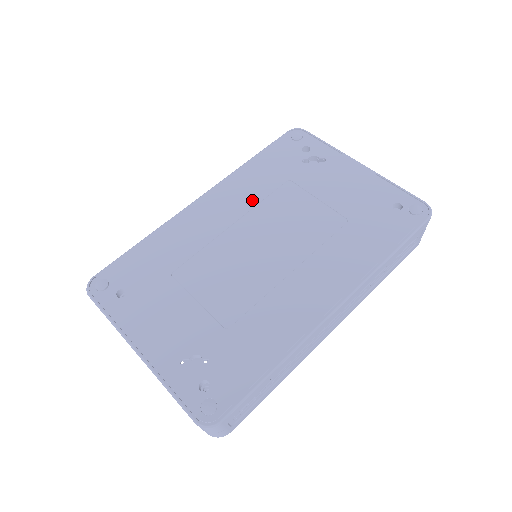
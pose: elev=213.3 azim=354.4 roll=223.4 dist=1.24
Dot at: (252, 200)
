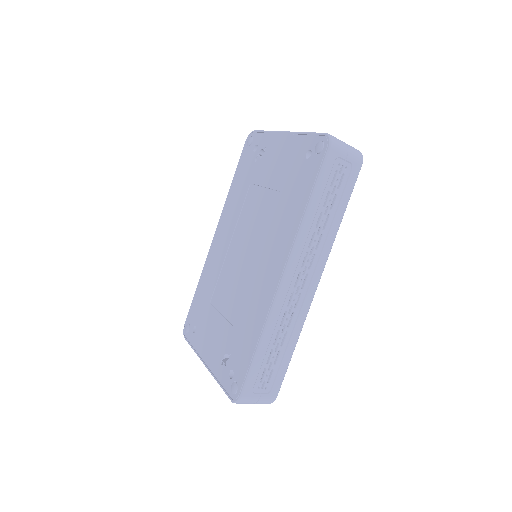
Dot at: (235, 217)
